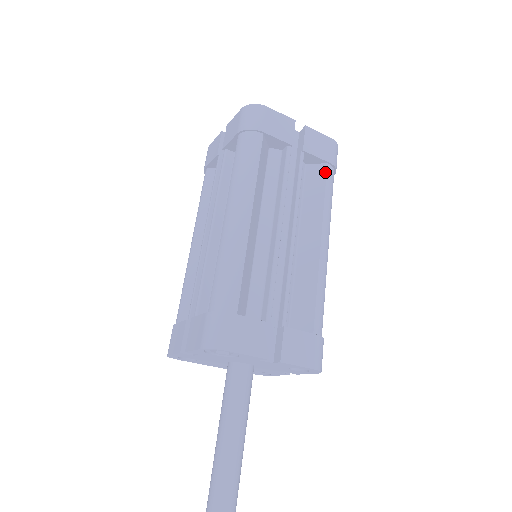
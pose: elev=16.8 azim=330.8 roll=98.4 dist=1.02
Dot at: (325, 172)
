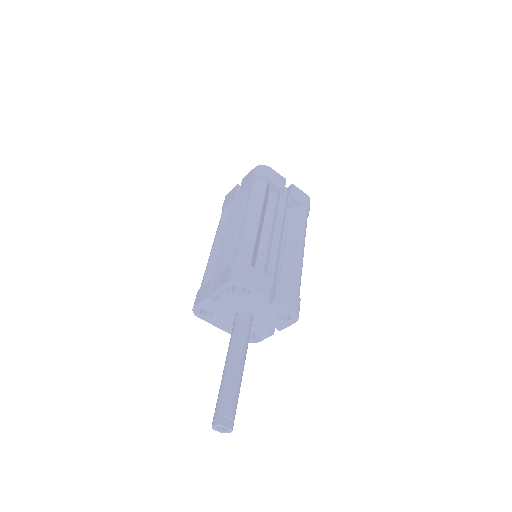
Dot at: (303, 211)
